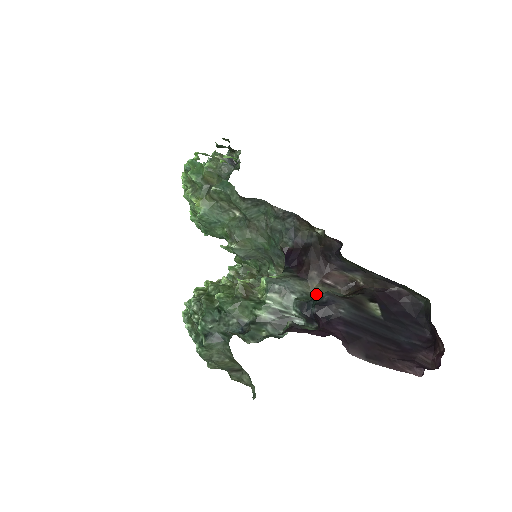
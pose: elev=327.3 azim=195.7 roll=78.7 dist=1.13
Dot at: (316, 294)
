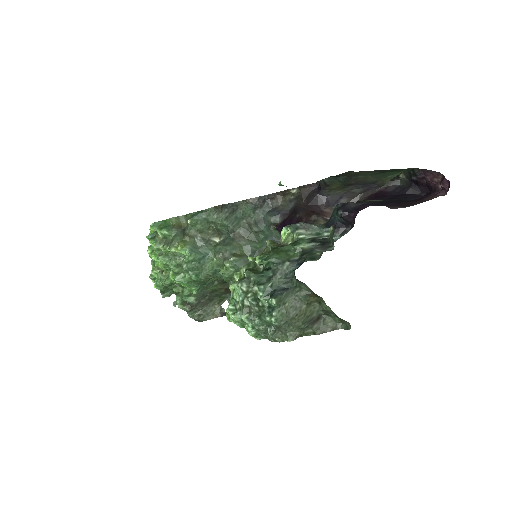
Dot at: occluded
